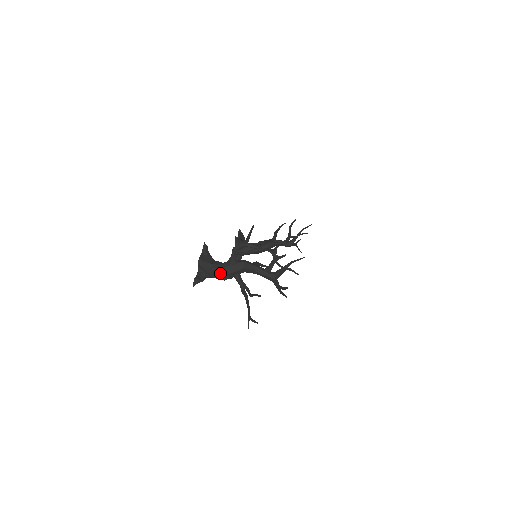
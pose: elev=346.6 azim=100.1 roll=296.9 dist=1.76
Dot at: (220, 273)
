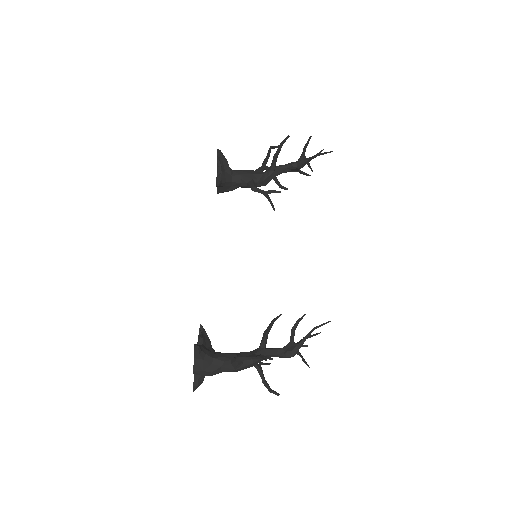
Dot at: occluded
